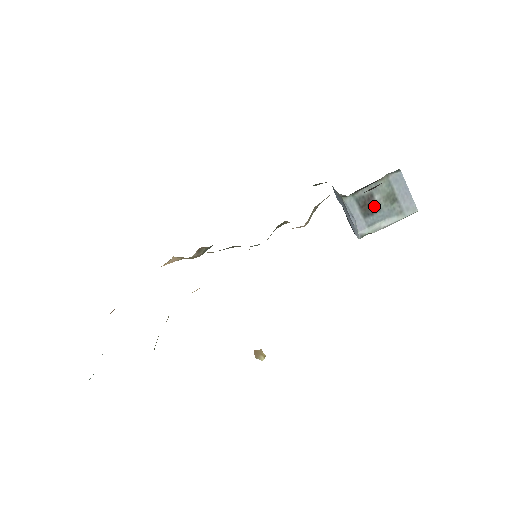
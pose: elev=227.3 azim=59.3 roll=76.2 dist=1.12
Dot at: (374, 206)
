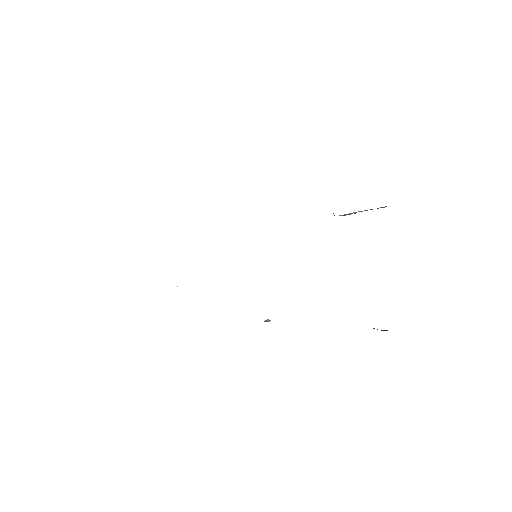
Dot at: occluded
